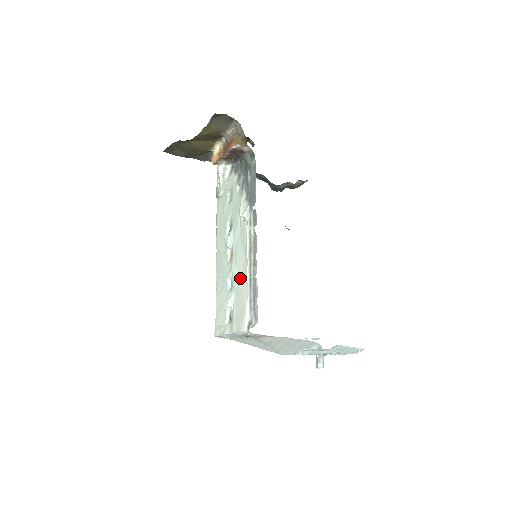
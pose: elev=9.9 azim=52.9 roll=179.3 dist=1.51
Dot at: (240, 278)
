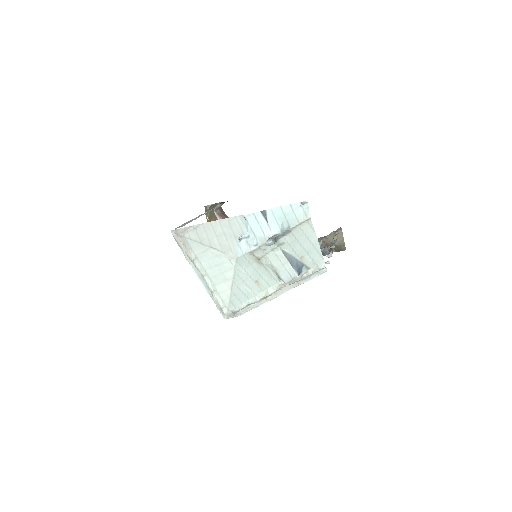
Dot at: occluded
